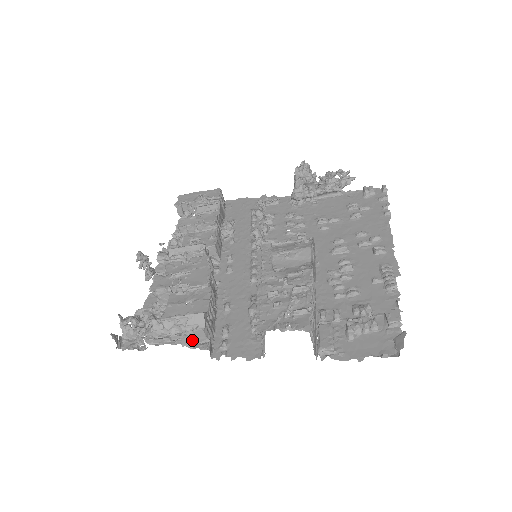
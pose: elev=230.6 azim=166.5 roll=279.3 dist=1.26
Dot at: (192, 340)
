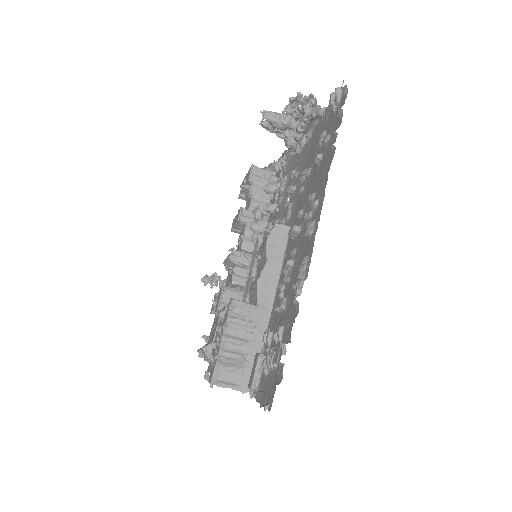
Dot at: occluded
